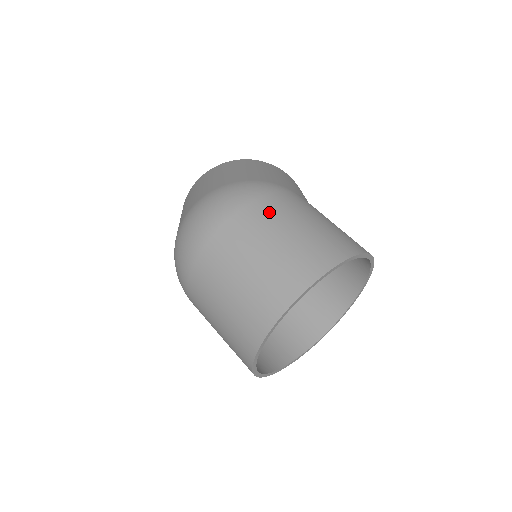
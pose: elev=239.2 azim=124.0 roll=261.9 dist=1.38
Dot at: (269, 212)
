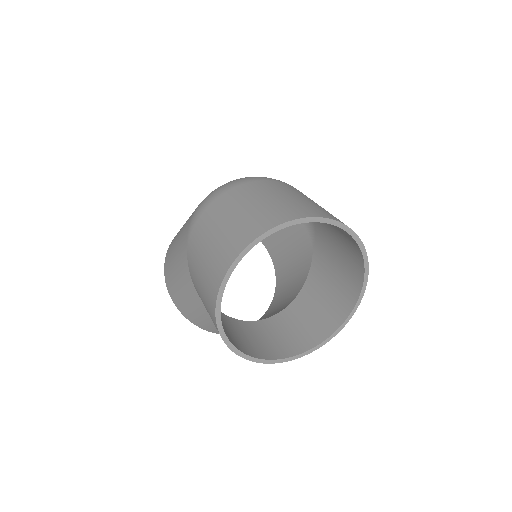
Dot at: occluded
